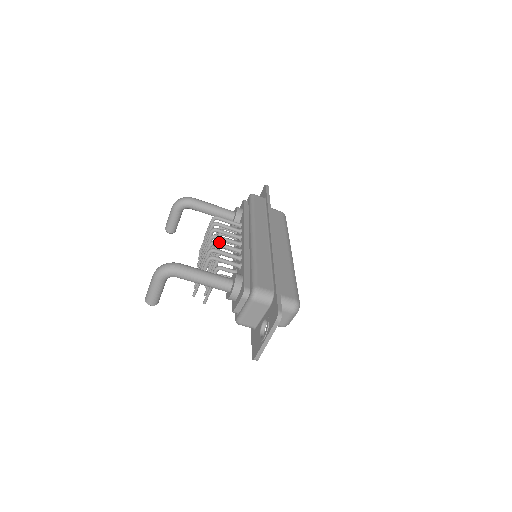
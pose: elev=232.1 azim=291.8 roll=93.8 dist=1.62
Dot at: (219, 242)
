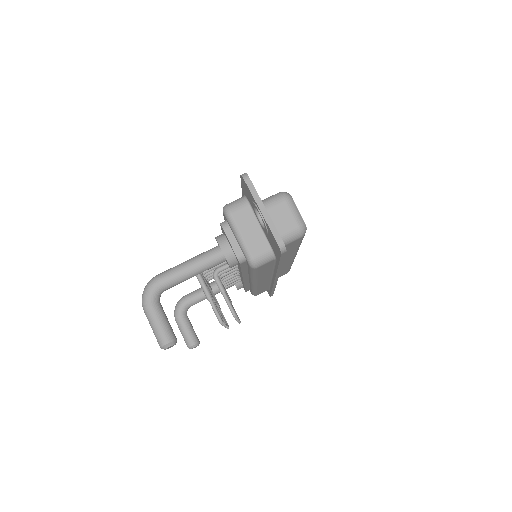
Dot at: occluded
